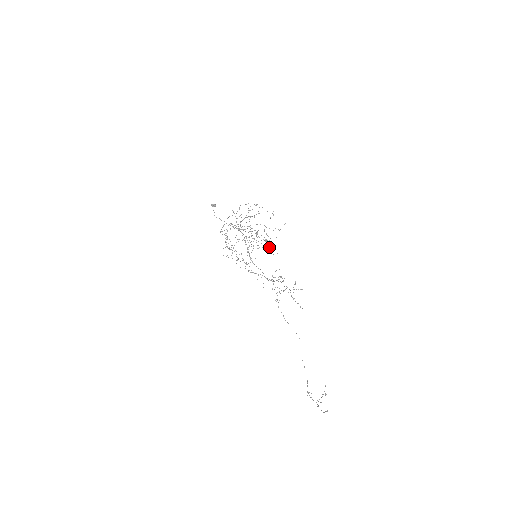
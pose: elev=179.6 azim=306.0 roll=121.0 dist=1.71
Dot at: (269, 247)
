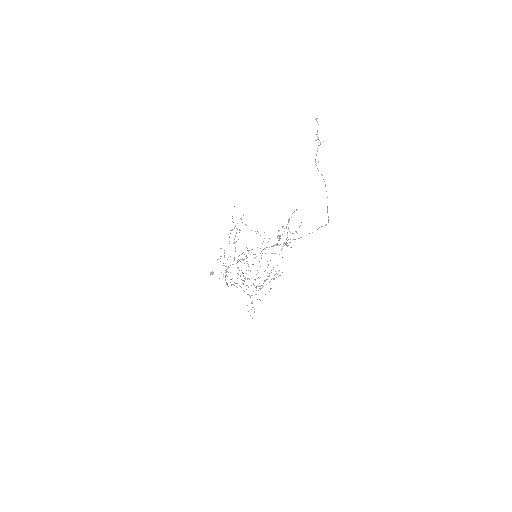
Dot at: occluded
